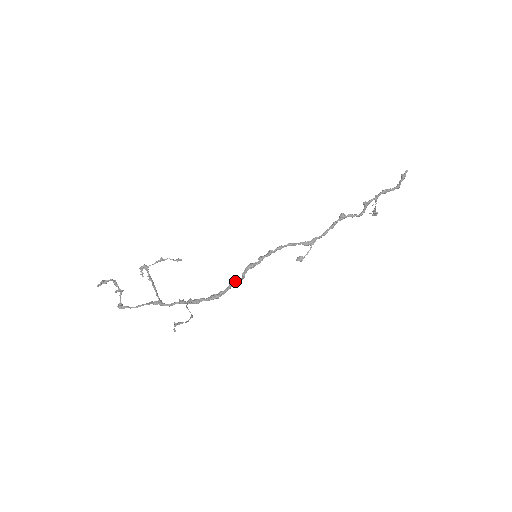
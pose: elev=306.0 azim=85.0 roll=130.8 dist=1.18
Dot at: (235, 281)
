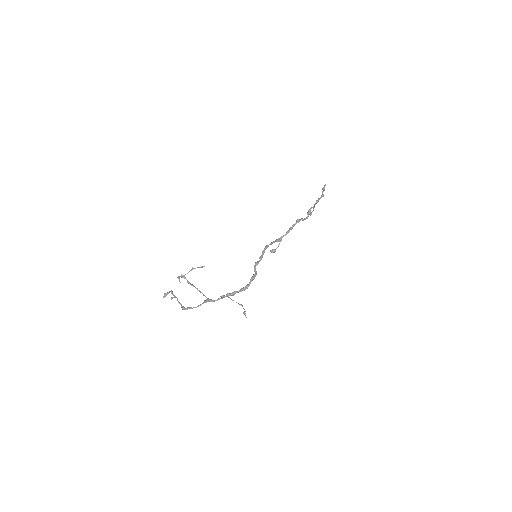
Dot at: (254, 276)
